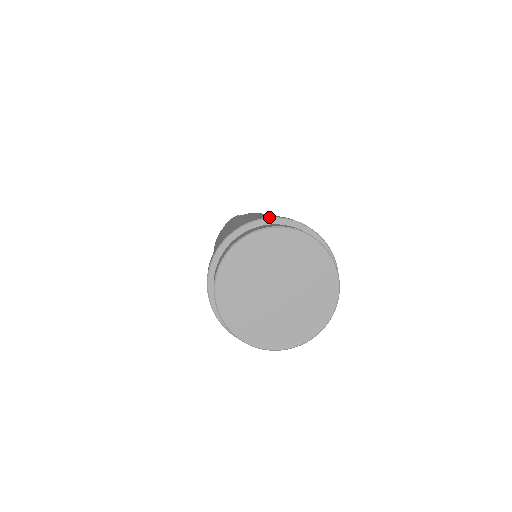
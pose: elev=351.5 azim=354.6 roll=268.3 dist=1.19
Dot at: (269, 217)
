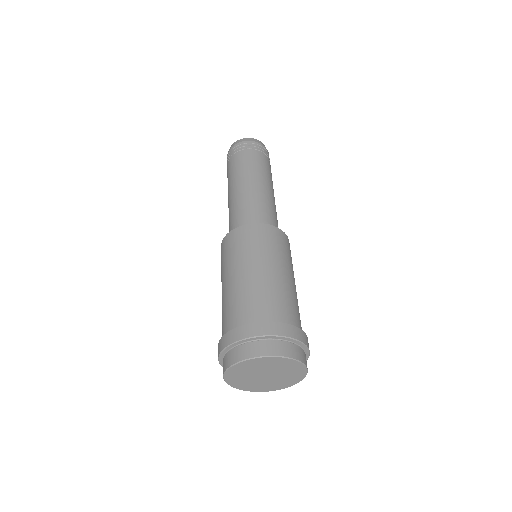
Dot at: (284, 336)
